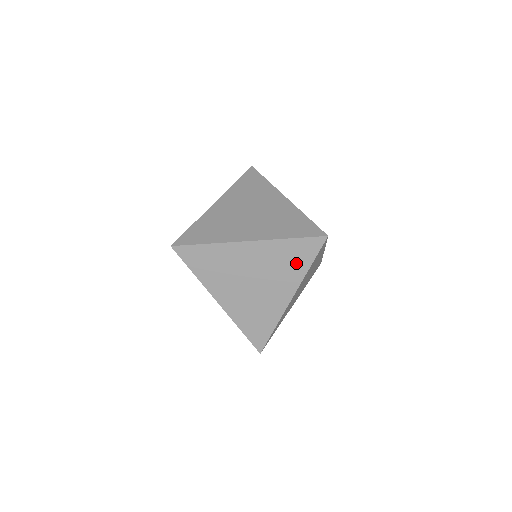
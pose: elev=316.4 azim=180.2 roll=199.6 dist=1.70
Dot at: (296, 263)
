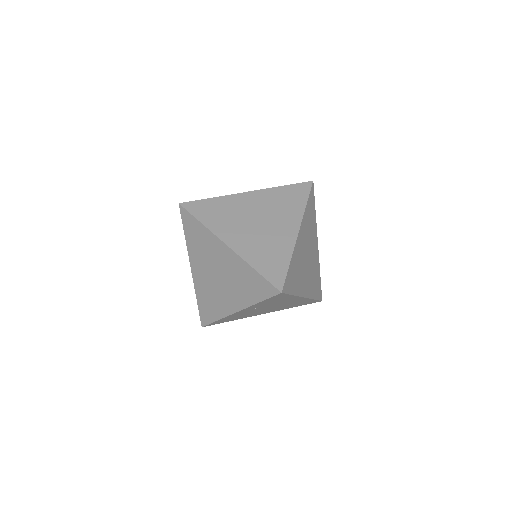
Dot at: (293, 202)
